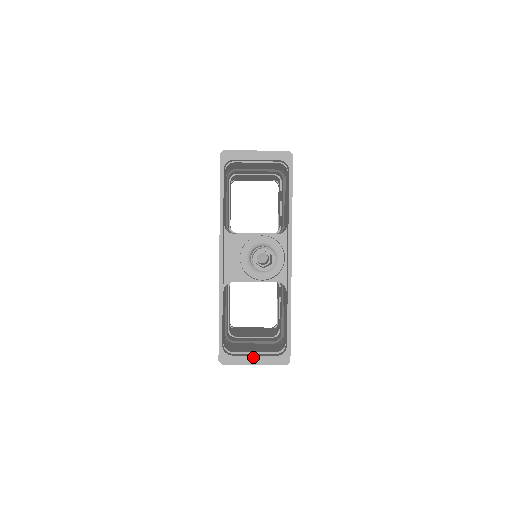
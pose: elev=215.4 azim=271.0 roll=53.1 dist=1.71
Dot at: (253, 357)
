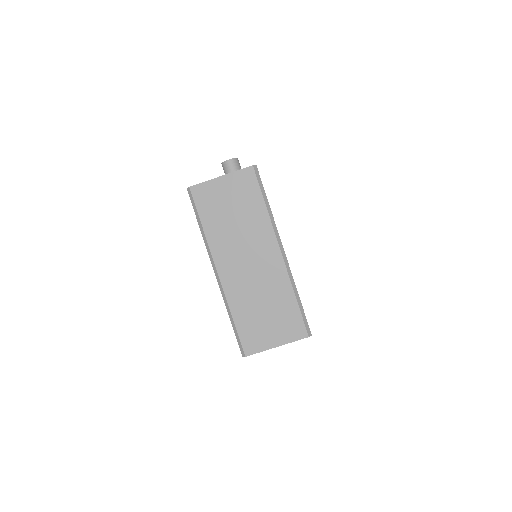
Dot at: occluded
